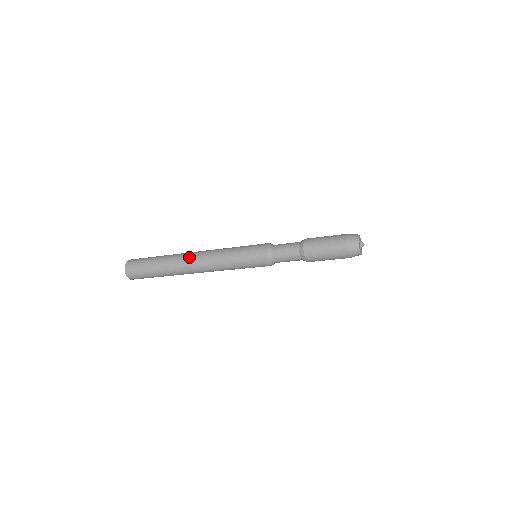
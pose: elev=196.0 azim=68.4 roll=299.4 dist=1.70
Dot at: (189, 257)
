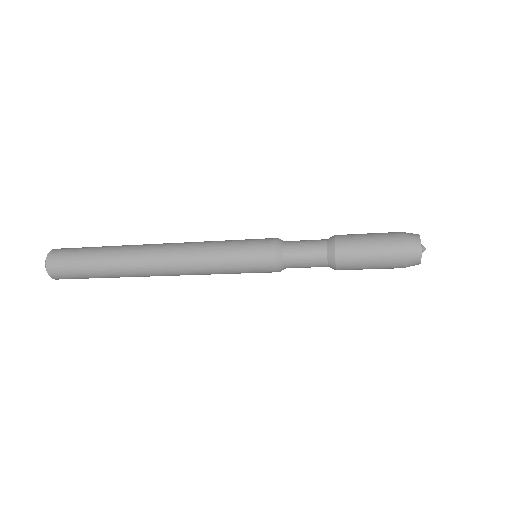
Dot at: (155, 244)
